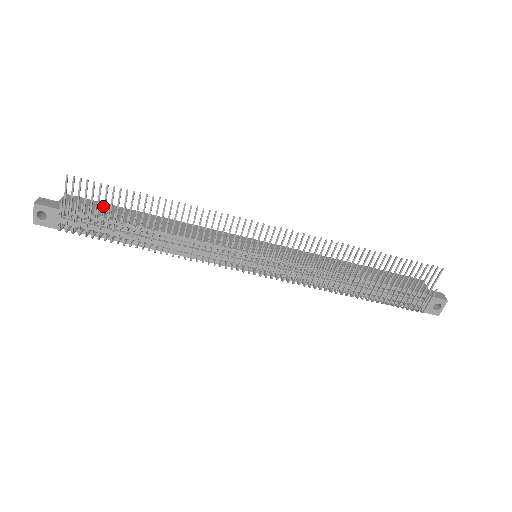
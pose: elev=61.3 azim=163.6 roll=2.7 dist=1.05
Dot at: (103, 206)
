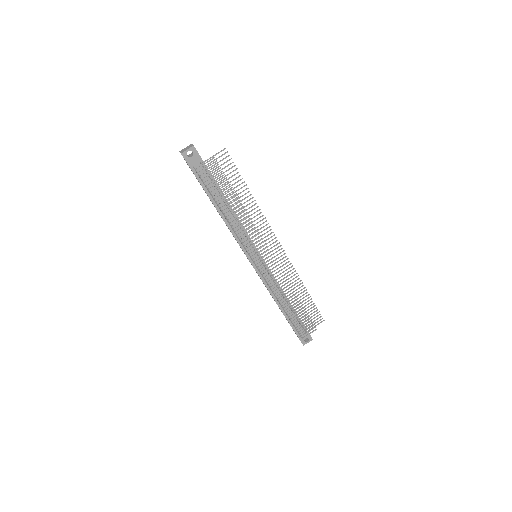
Dot at: occluded
